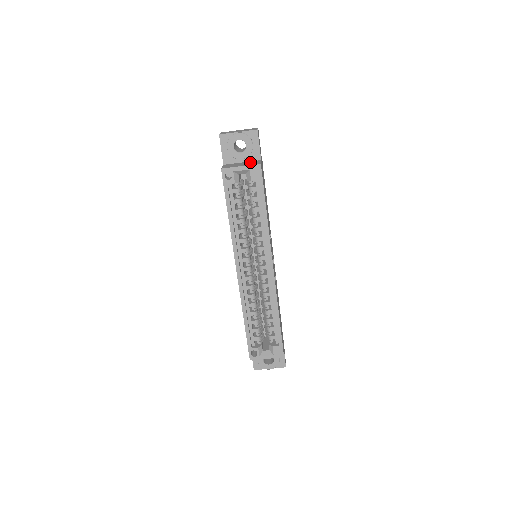
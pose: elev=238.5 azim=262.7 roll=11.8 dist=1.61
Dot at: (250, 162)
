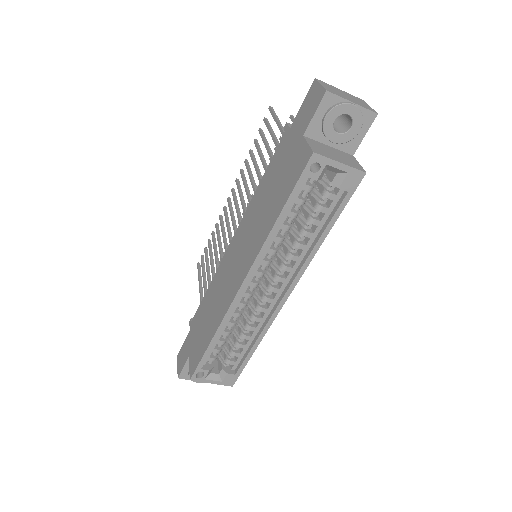
Dot at: (343, 154)
